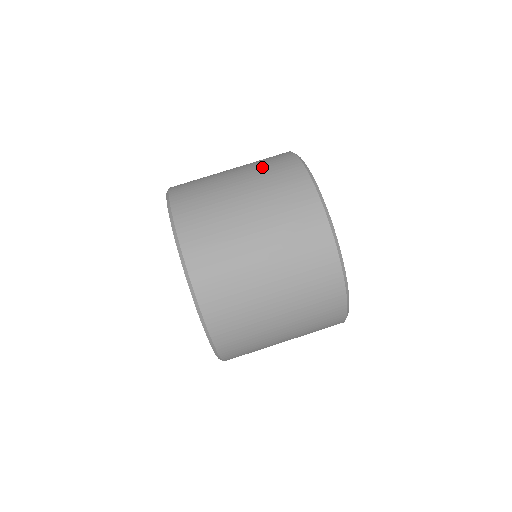
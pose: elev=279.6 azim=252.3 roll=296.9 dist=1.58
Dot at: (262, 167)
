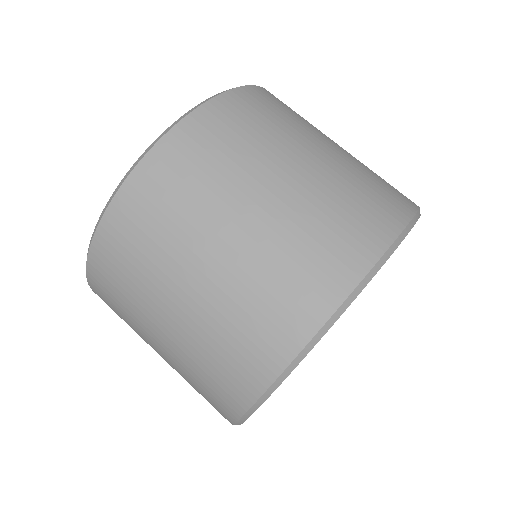
Dot at: occluded
